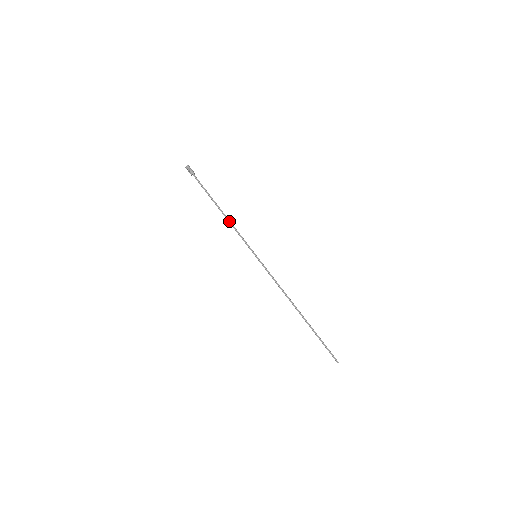
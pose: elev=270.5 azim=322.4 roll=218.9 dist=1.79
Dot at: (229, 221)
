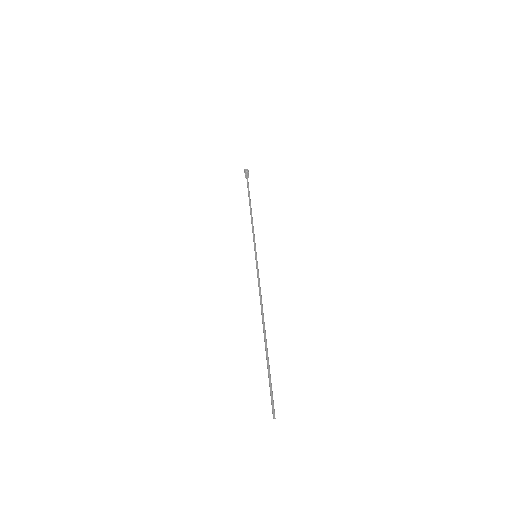
Dot at: (252, 218)
